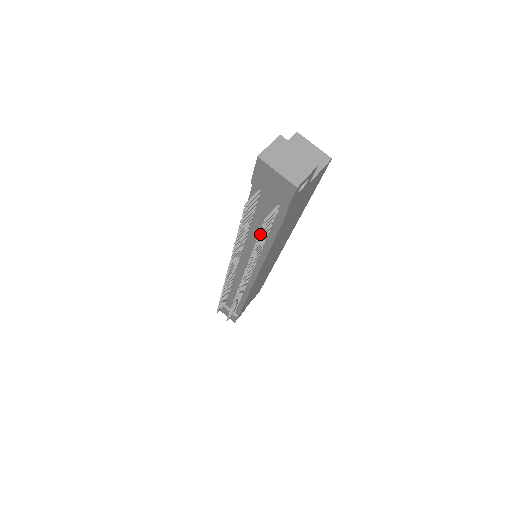
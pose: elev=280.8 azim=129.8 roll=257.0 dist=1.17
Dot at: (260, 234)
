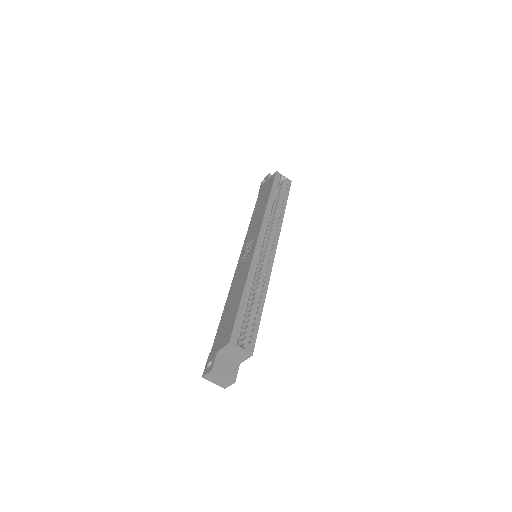
Dot at: occluded
